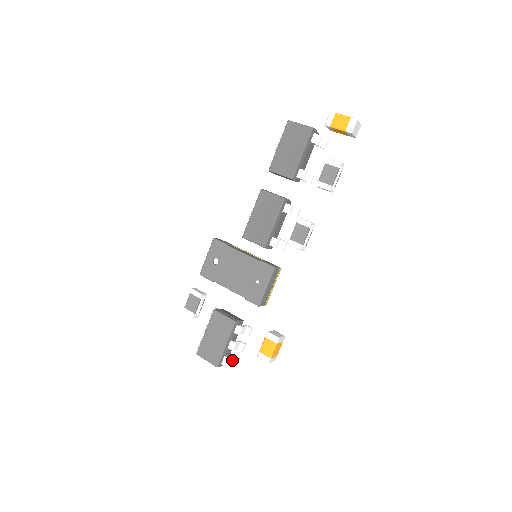
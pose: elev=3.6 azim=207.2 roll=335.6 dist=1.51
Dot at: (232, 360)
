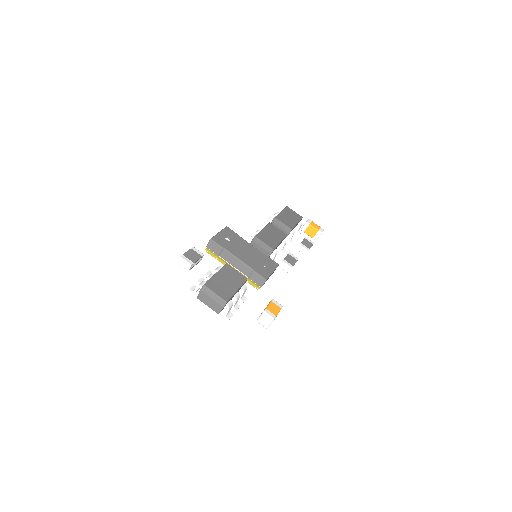
Dot at: (229, 311)
